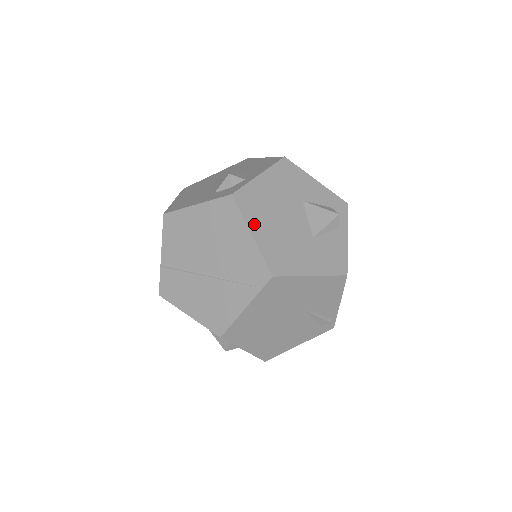
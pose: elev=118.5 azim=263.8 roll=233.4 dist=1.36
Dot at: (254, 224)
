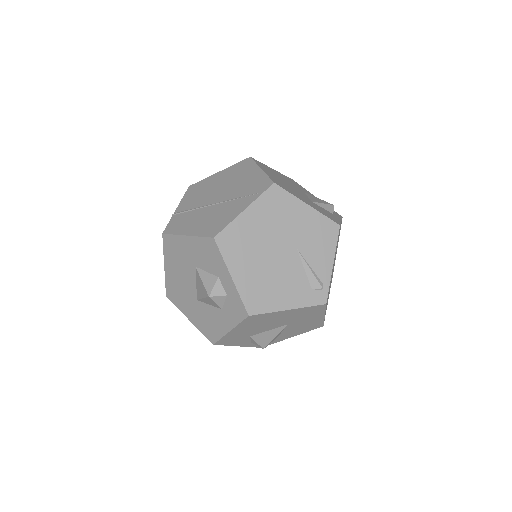
Dot at: (264, 169)
